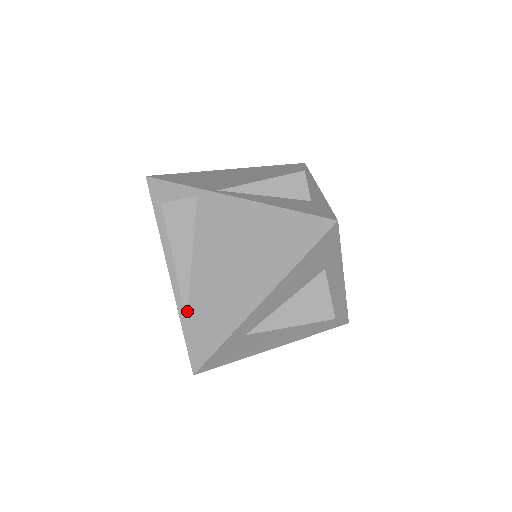
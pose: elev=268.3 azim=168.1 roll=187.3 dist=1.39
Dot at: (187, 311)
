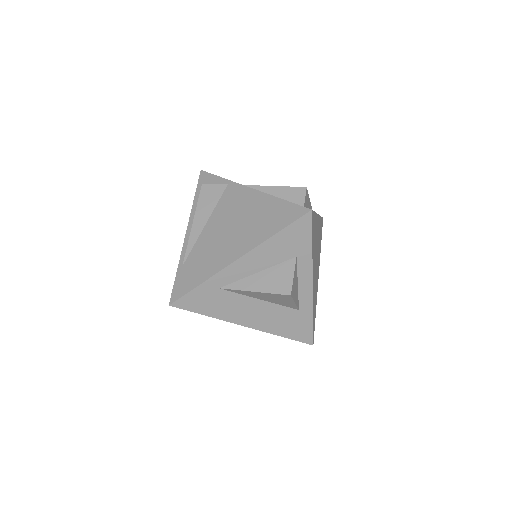
Dot at: (186, 259)
